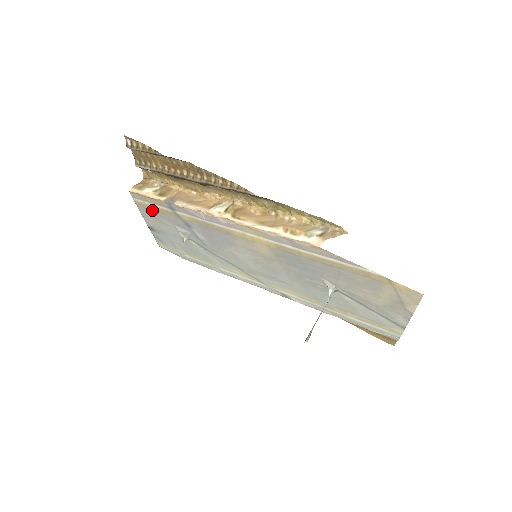
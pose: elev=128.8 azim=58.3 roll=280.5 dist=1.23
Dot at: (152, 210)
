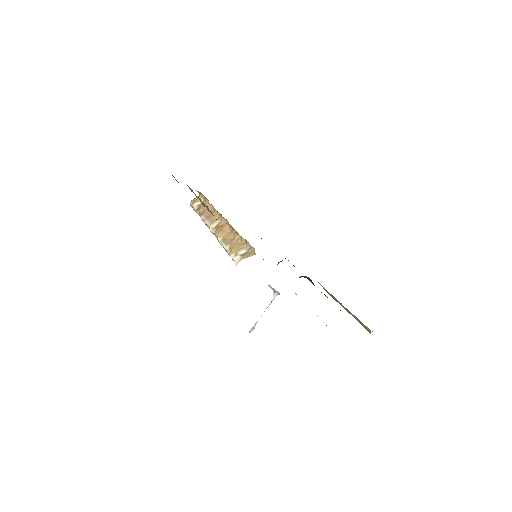
Dot at: occluded
